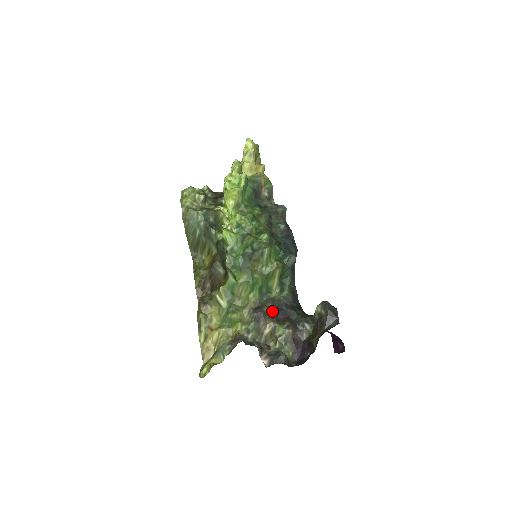
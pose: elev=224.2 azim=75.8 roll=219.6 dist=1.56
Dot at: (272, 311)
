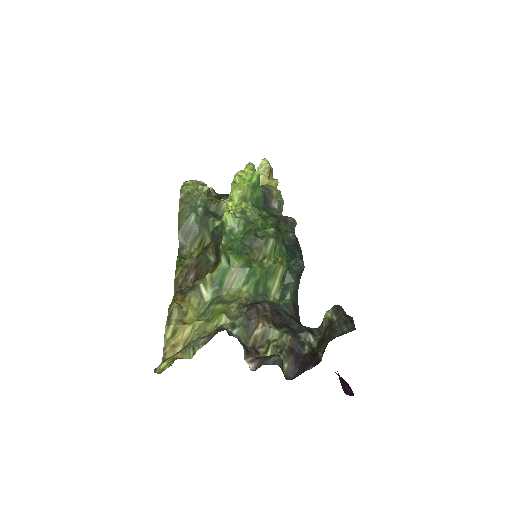
Dot at: (268, 311)
